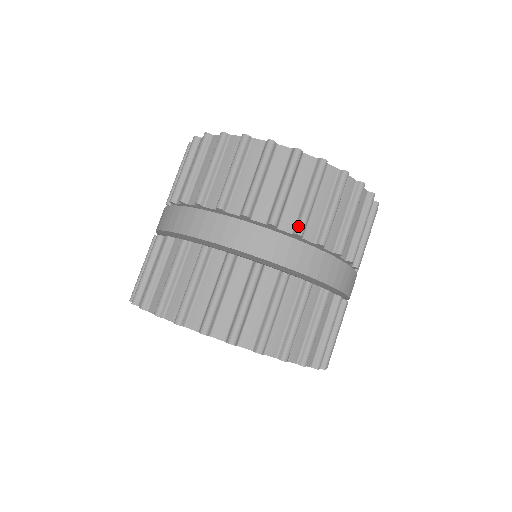
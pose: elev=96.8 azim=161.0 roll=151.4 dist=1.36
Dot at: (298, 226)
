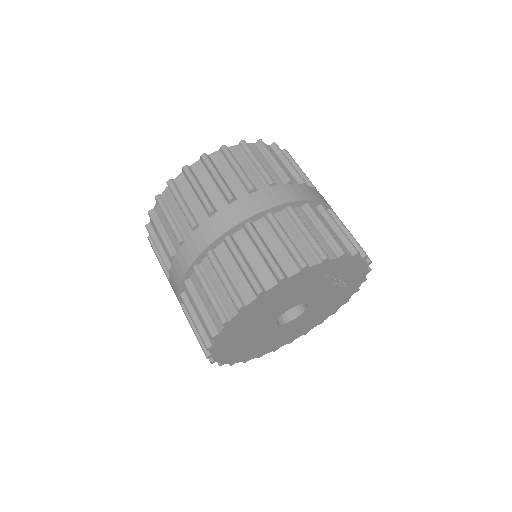
Dot at: (267, 180)
